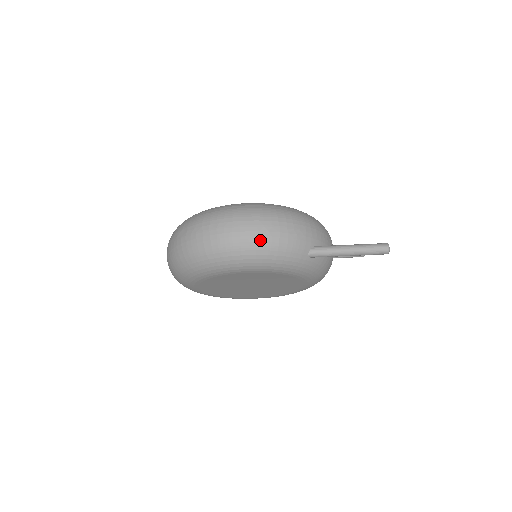
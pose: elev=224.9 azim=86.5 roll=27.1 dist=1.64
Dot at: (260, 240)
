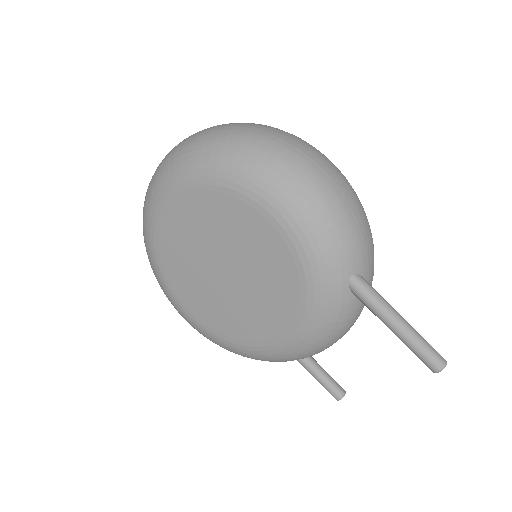
Dot at: (330, 192)
